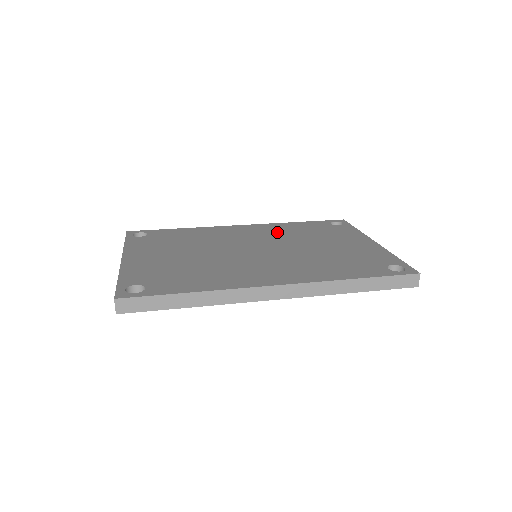
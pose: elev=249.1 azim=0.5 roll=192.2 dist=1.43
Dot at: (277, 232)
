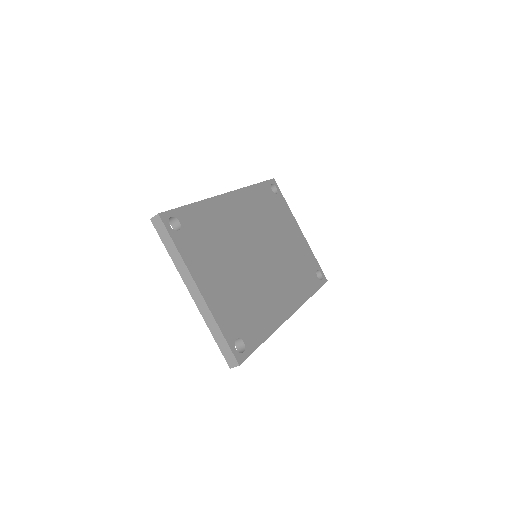
Dot at: (255, 212)
